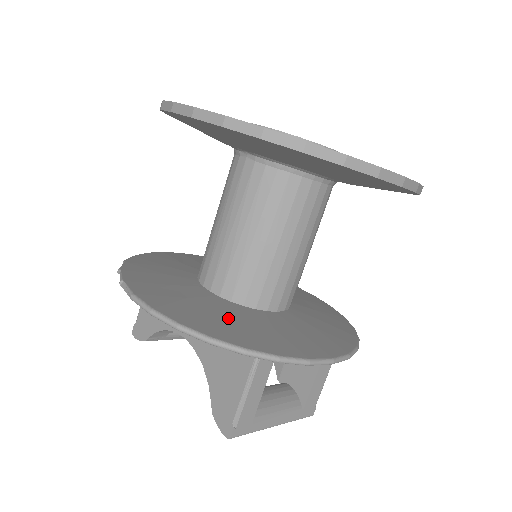
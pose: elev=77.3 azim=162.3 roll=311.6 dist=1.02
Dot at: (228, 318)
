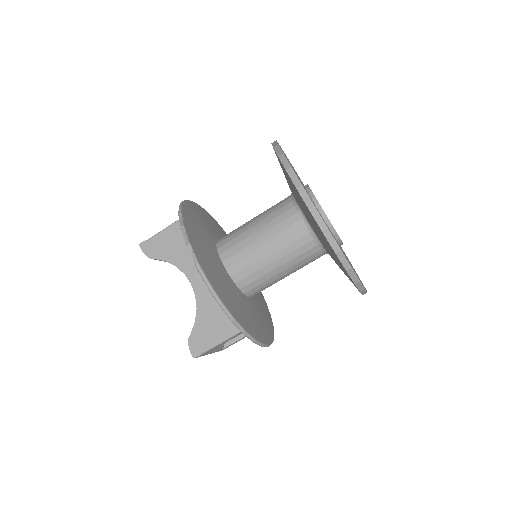
Dot at: (236, 300)
